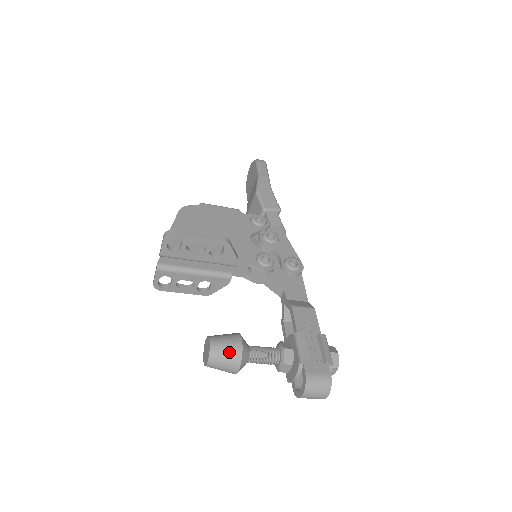
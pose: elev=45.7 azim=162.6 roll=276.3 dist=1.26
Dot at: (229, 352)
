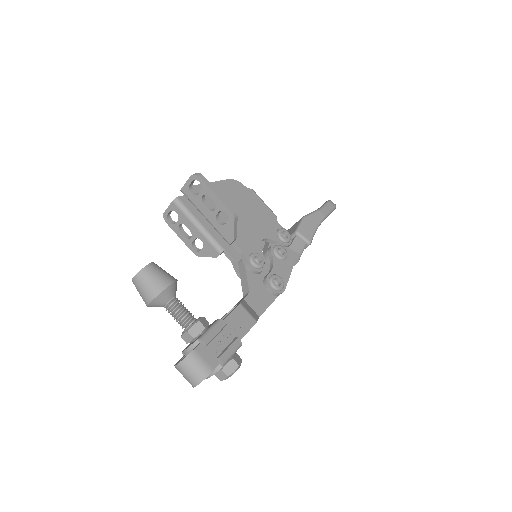
Dot at: (154, 282)
